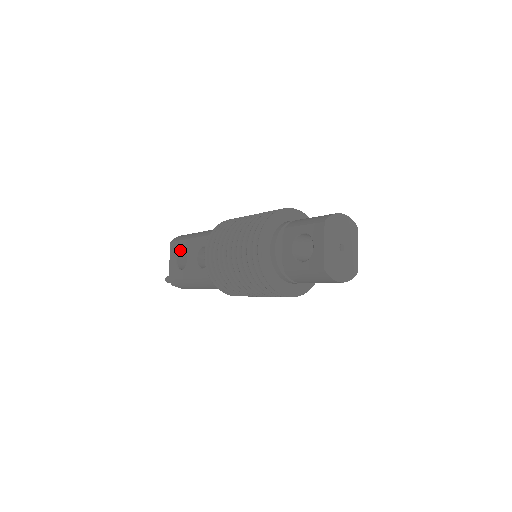
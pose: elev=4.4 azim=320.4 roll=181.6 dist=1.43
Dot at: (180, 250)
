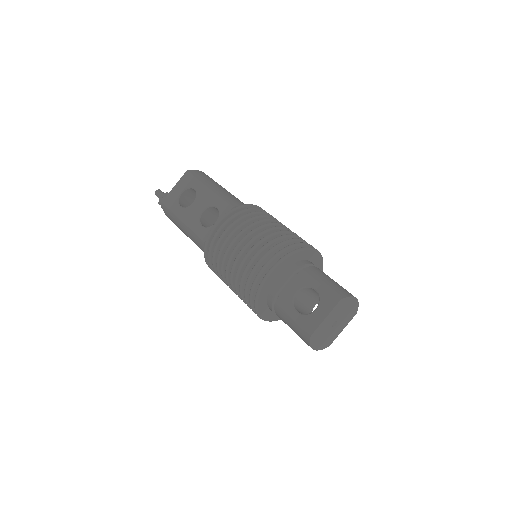
Dot at: (192, 188)
